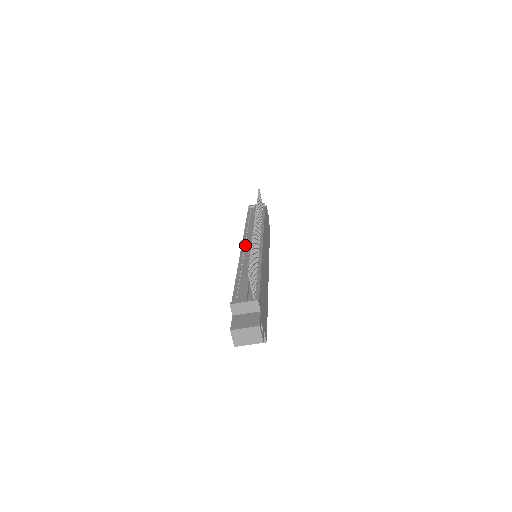
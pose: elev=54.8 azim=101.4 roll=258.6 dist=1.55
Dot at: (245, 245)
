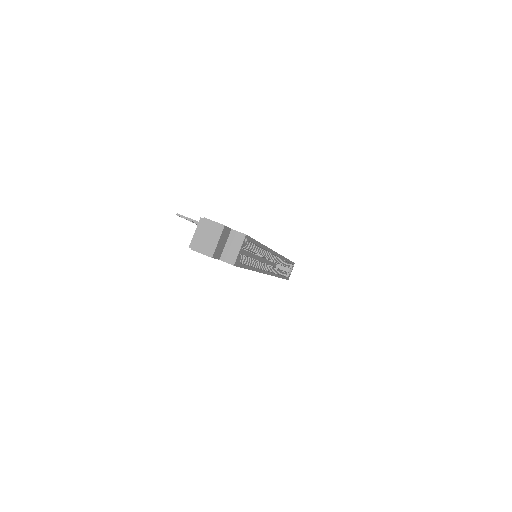
Dot at: occluded
